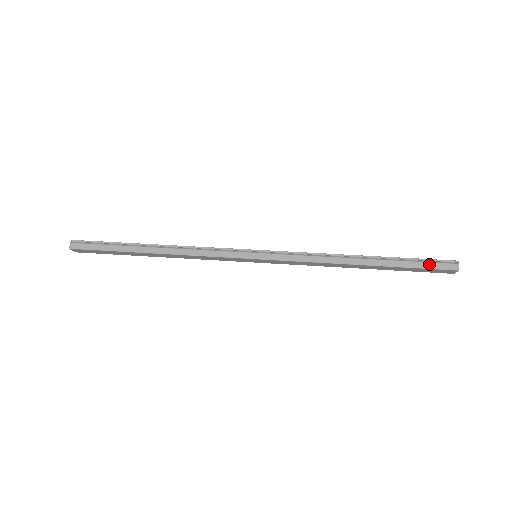
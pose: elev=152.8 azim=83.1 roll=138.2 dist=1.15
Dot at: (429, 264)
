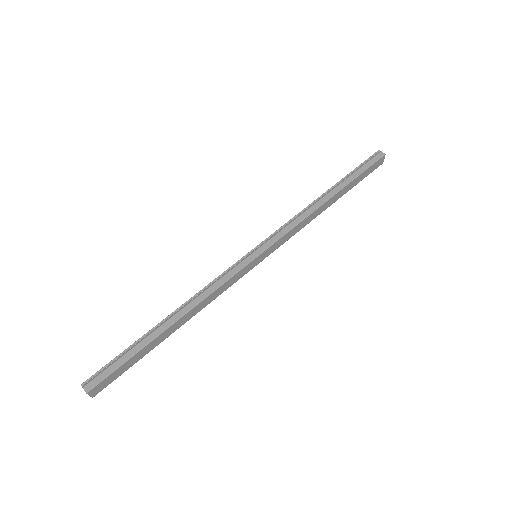
Dot at: (366, 164)
